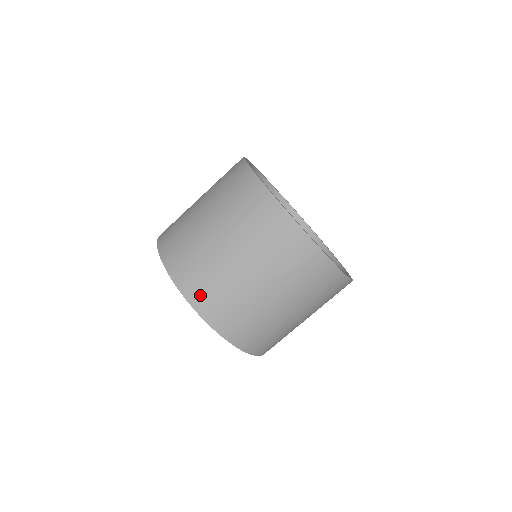
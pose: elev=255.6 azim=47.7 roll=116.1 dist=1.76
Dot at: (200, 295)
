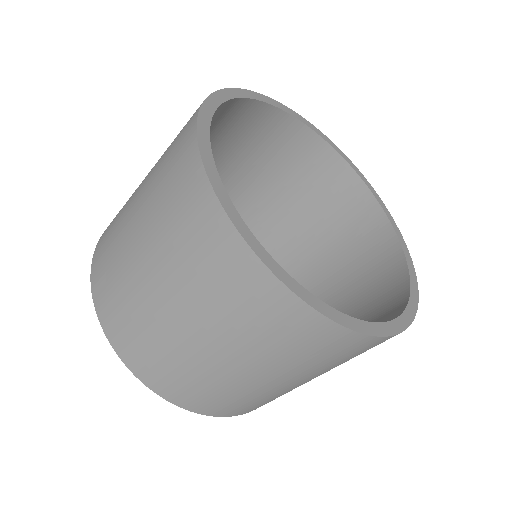
Dot at: (113, 322)
